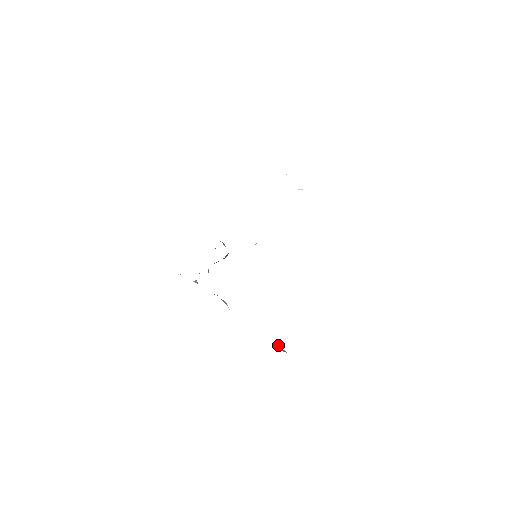
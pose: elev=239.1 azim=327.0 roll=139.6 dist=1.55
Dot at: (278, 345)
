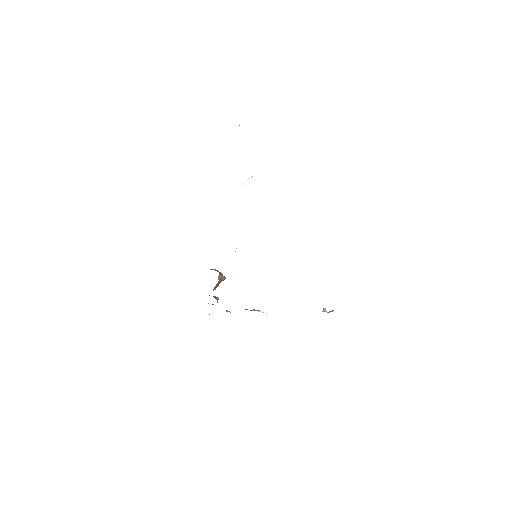
Dot at: occluded
